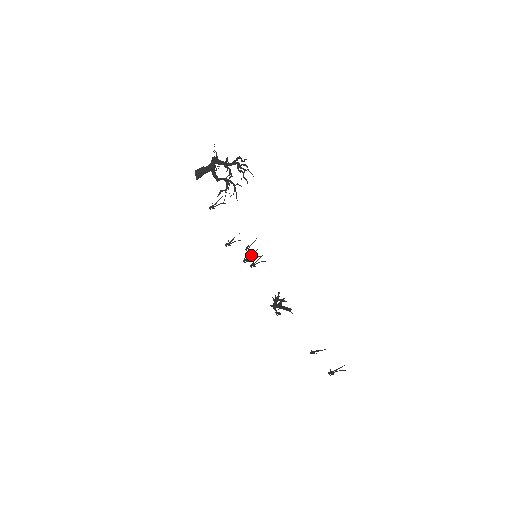
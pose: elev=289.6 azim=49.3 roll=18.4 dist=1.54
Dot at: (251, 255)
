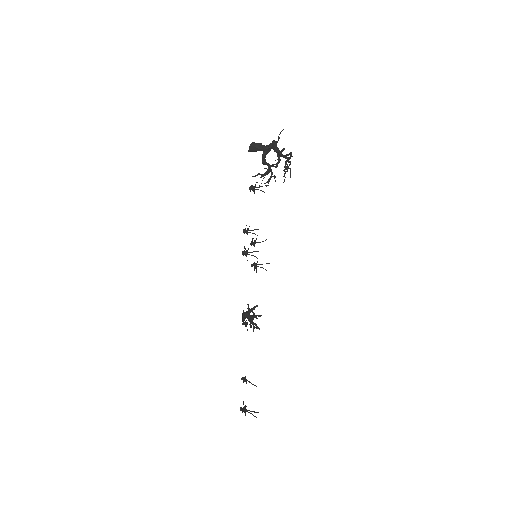
Dot at: occluded
